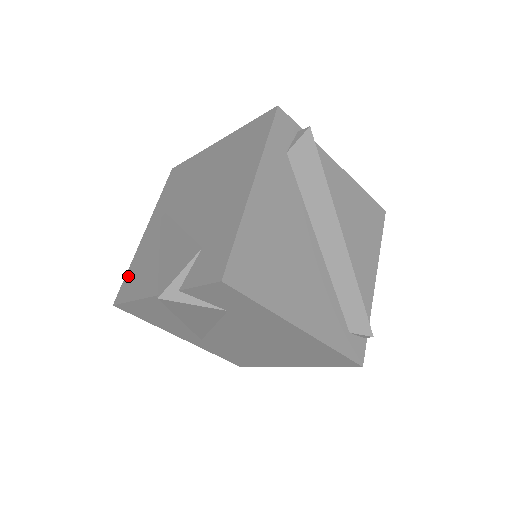
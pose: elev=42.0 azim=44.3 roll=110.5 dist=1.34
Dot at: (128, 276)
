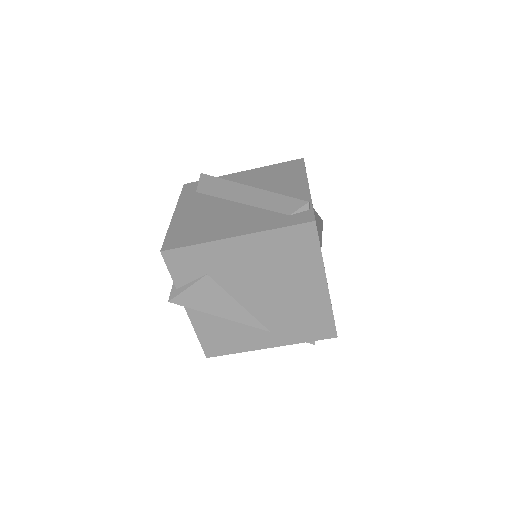
Dot at: occluded
